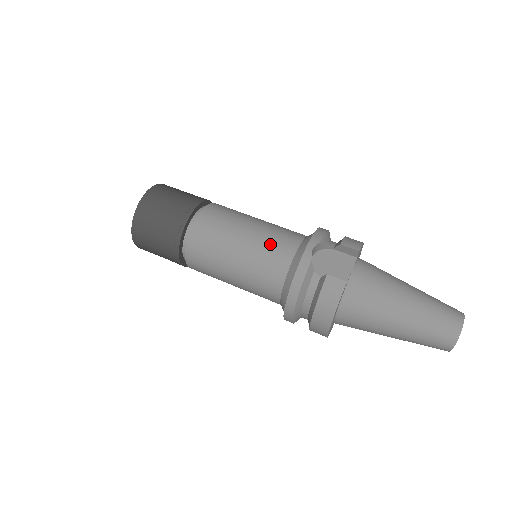
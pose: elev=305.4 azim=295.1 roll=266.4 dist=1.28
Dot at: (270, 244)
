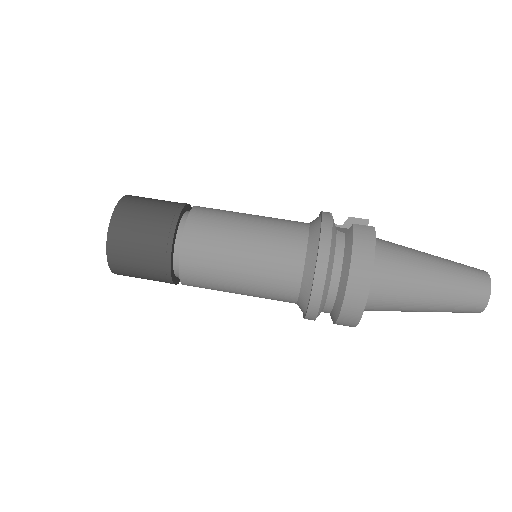
Dot at: (280, 220)
